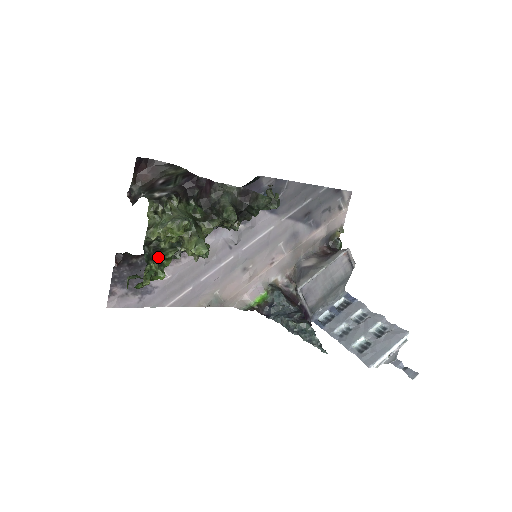
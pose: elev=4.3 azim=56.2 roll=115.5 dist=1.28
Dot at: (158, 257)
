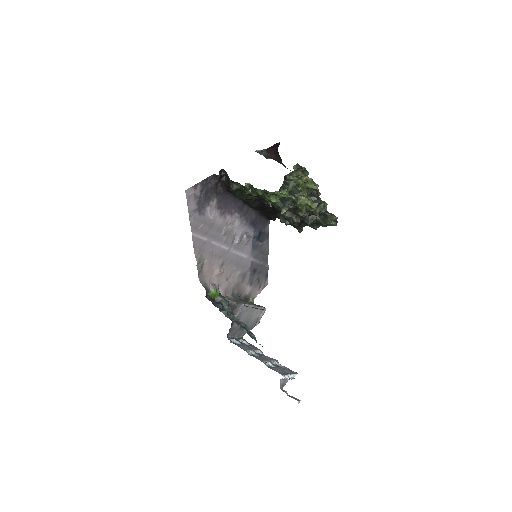
Dot at: (279, 190)
